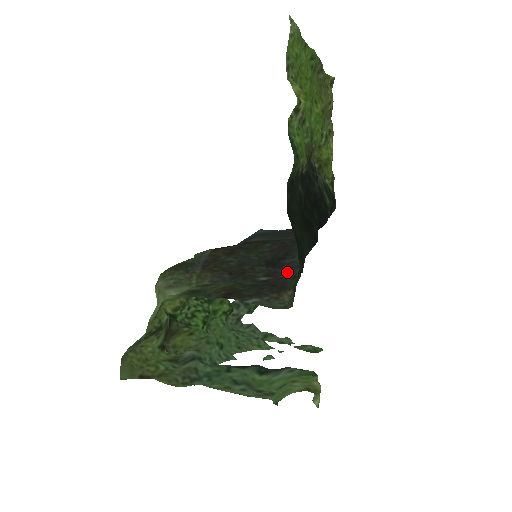
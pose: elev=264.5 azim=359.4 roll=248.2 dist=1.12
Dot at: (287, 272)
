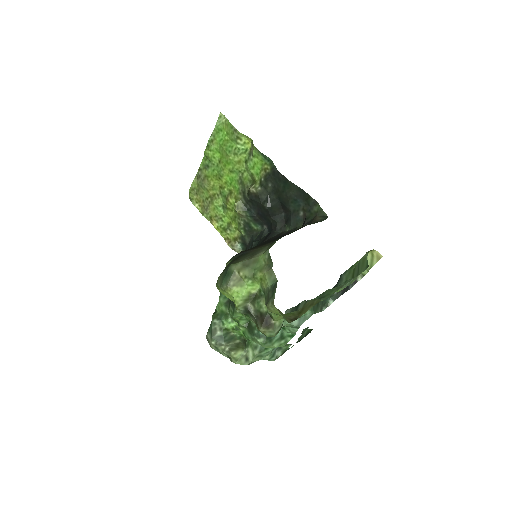
Dot at: occluded
